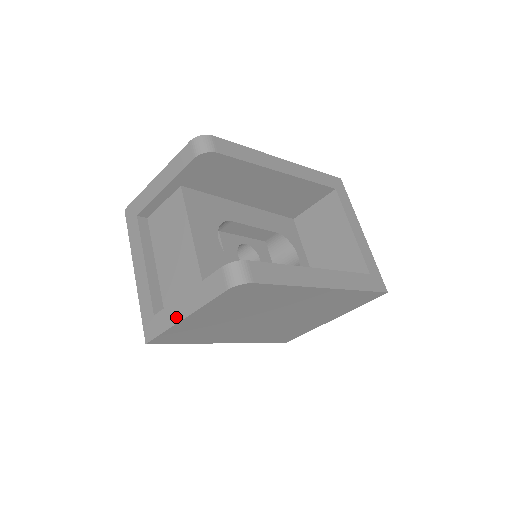
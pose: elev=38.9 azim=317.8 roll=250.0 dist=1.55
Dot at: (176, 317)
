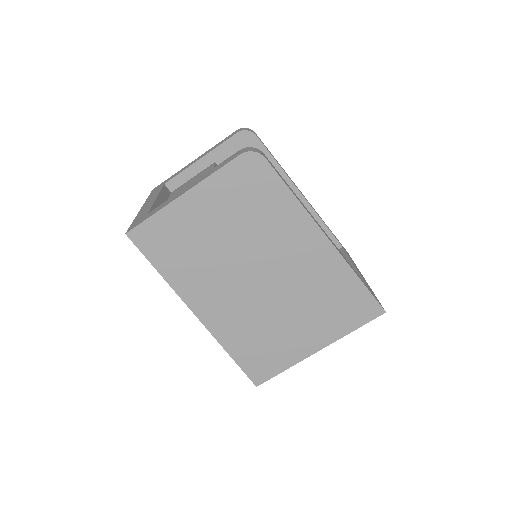
Dot at: (174, 198)
